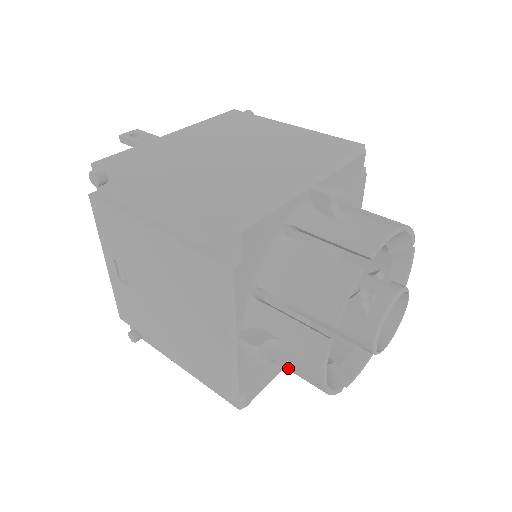
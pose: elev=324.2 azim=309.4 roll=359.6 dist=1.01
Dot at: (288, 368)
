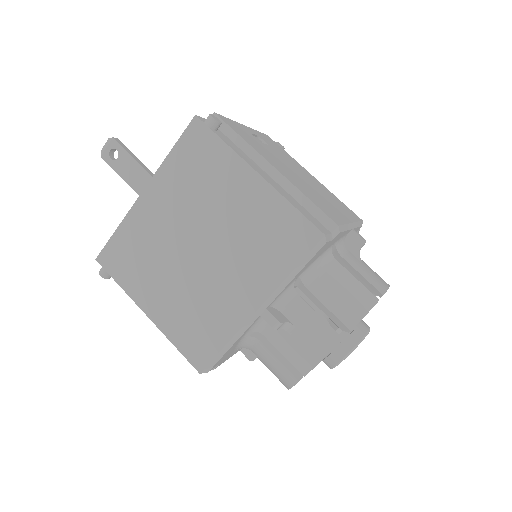
Dot at: occluded
